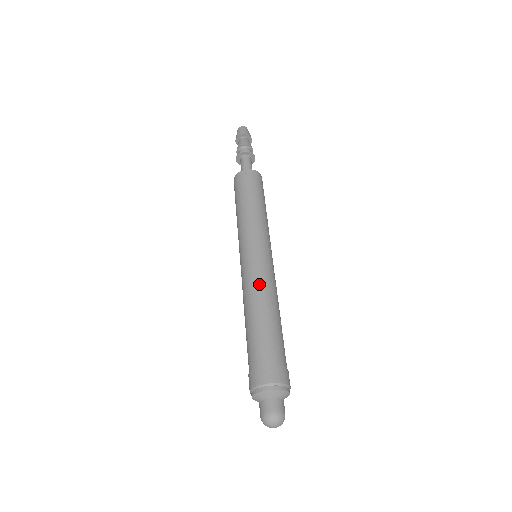
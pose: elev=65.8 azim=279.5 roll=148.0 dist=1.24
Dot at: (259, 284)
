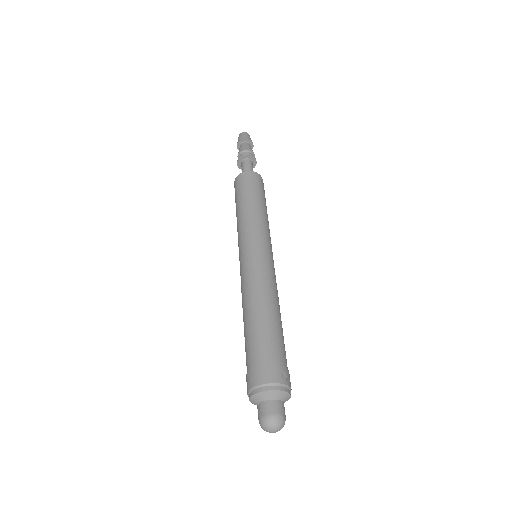
Dot at: (273, 284)
